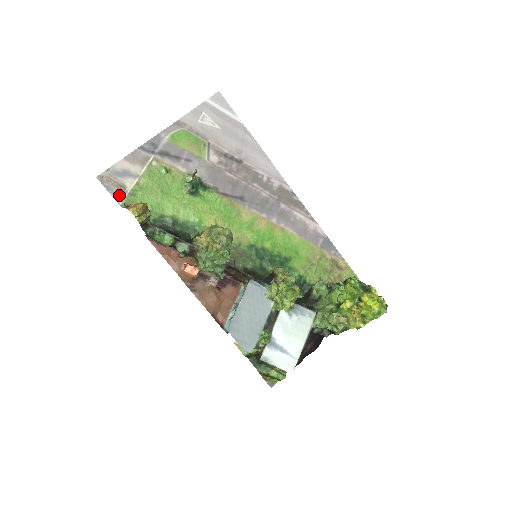
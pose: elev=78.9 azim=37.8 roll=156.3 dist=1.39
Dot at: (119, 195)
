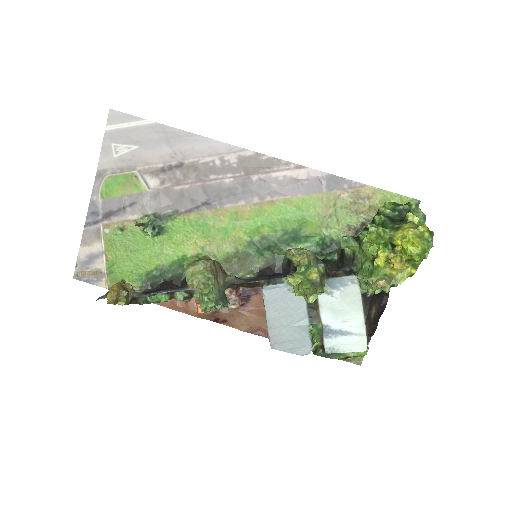
Dot at: (101, 281)
